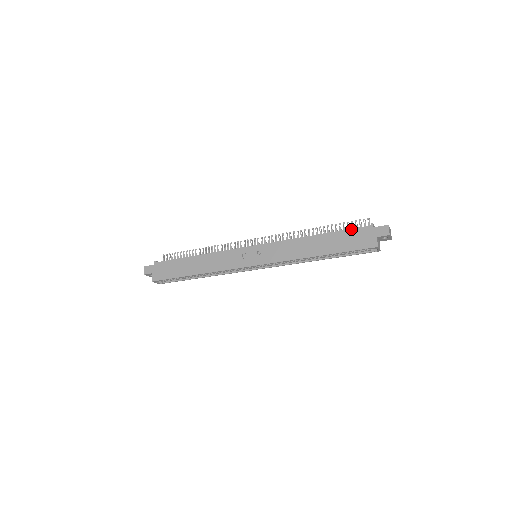
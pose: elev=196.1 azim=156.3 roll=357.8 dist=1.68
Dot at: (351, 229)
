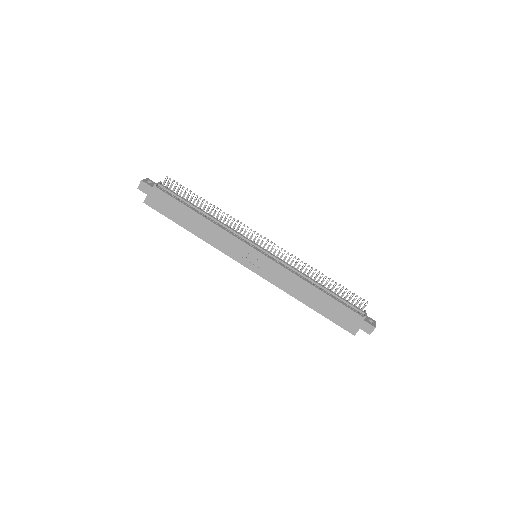
Dot at: (347, 308)
